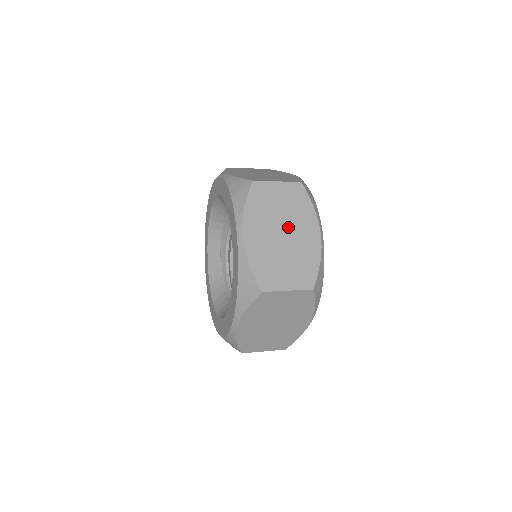
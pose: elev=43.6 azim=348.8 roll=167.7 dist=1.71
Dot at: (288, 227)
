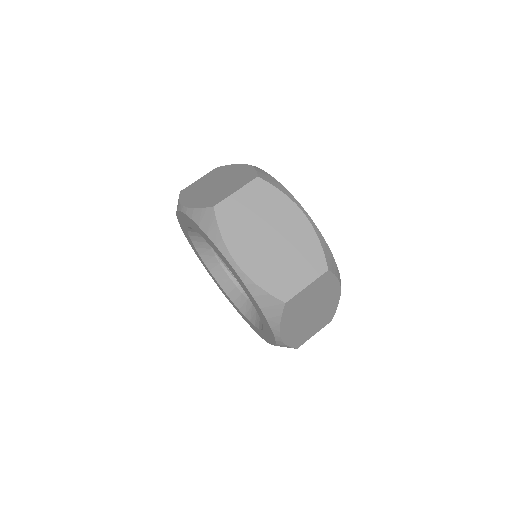
Dot at: (316, 306)
